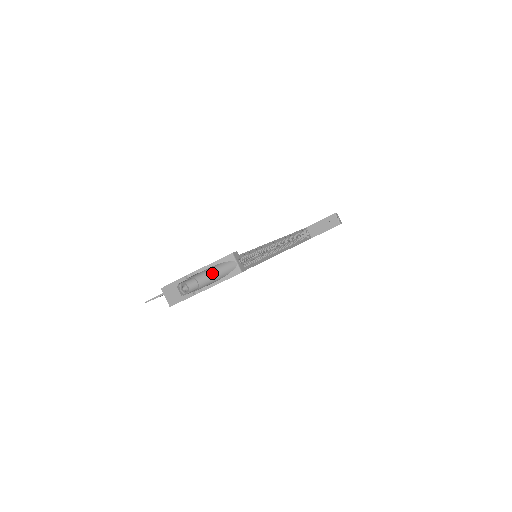
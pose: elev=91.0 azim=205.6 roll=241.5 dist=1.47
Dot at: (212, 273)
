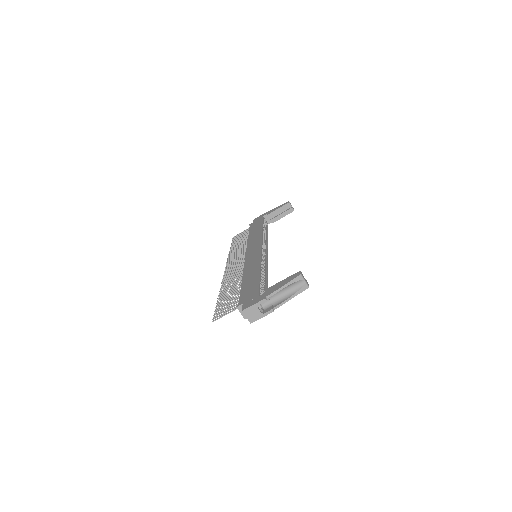
Dot at: (283, 291)
